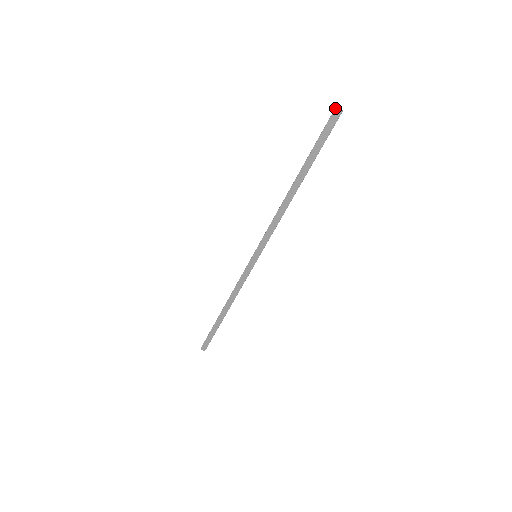
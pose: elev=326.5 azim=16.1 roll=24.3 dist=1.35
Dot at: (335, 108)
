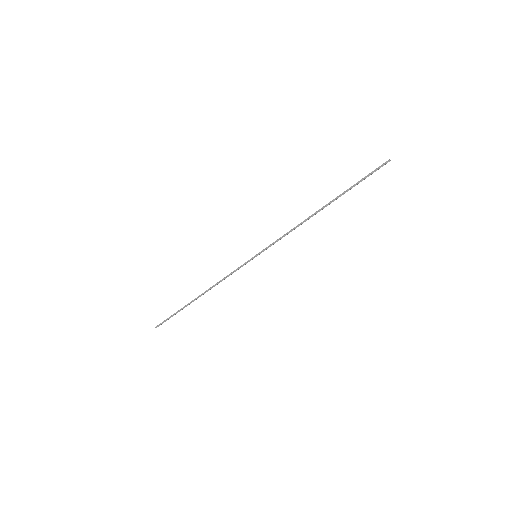
Dot at: (389, 161)
